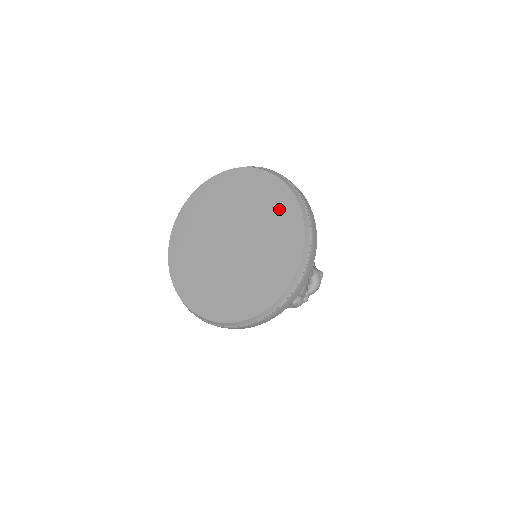
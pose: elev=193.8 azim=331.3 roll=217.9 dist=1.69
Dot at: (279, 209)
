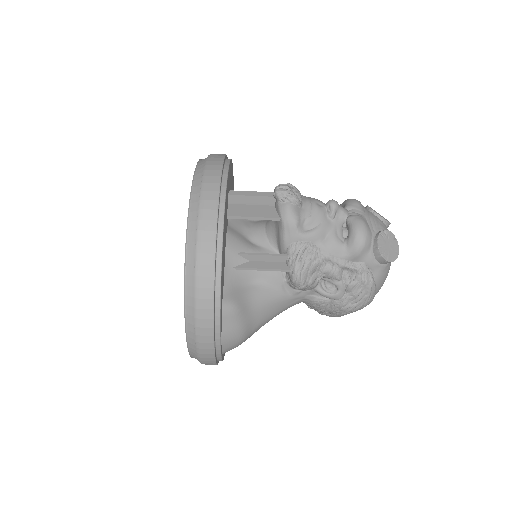
Dot at: occluded
